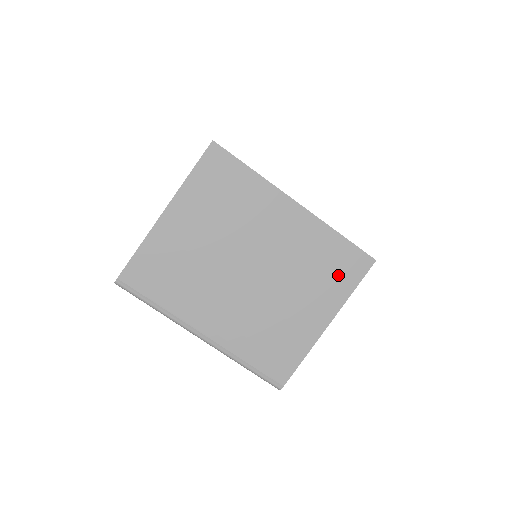
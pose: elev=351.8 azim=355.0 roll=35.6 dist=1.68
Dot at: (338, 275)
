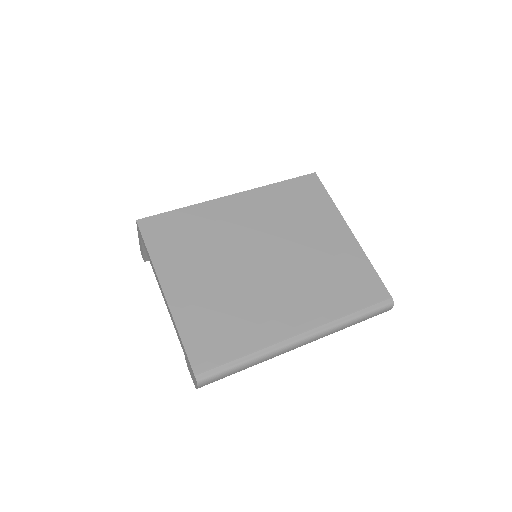
Dot at: (311, 202)
